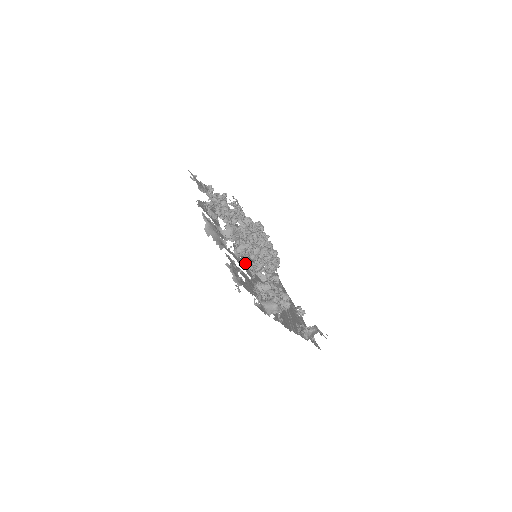
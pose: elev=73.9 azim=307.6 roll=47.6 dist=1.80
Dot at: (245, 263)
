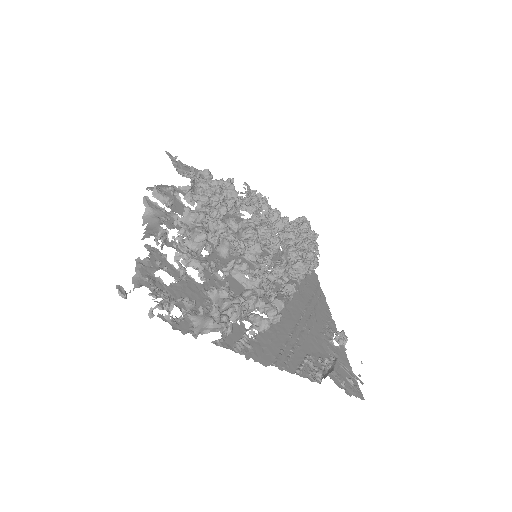
Dot at: (182, 258)
